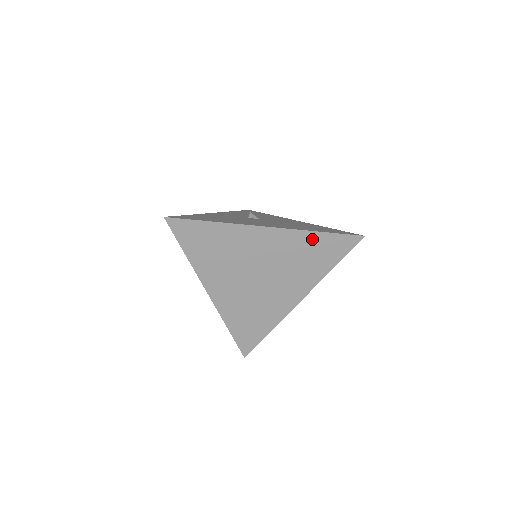
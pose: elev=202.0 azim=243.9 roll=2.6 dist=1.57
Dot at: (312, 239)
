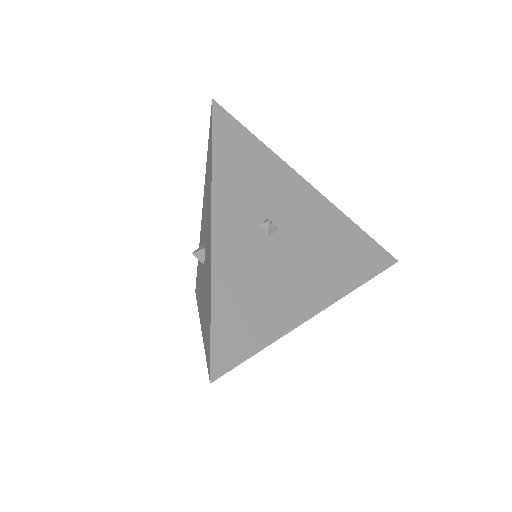
Dot at: occluded
